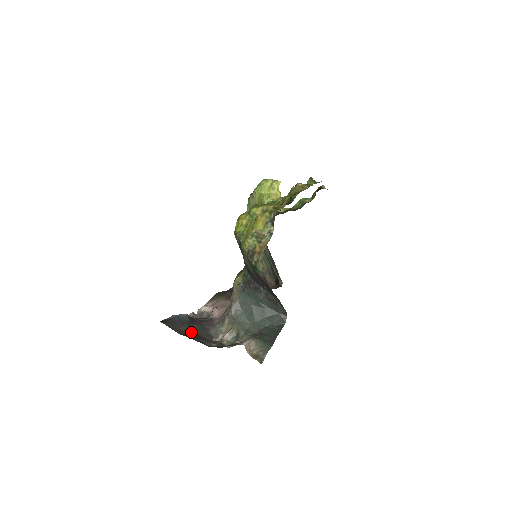
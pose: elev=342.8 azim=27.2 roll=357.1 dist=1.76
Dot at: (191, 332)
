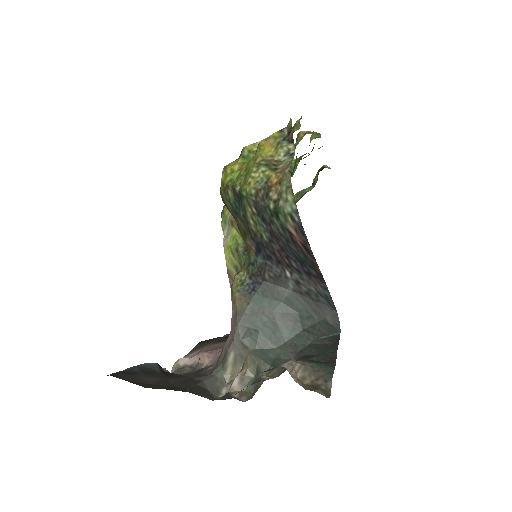
Dot at: (168, 385)
